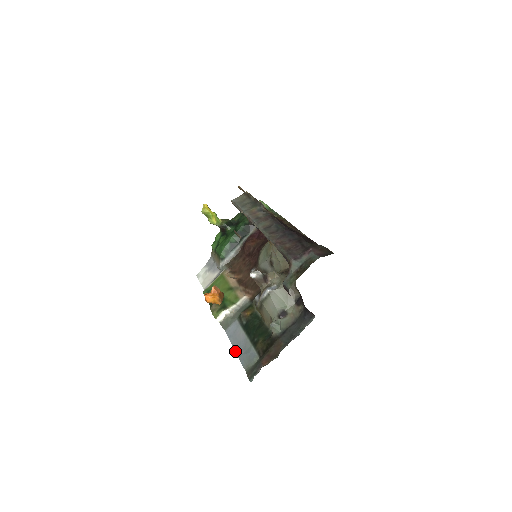
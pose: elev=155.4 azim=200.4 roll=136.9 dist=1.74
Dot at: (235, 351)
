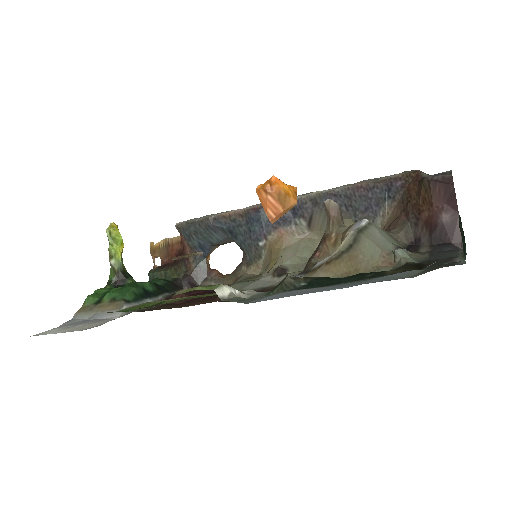
Dot at: (331, 289)
